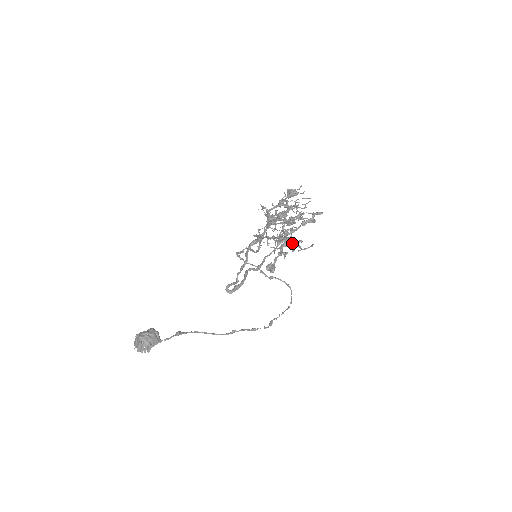
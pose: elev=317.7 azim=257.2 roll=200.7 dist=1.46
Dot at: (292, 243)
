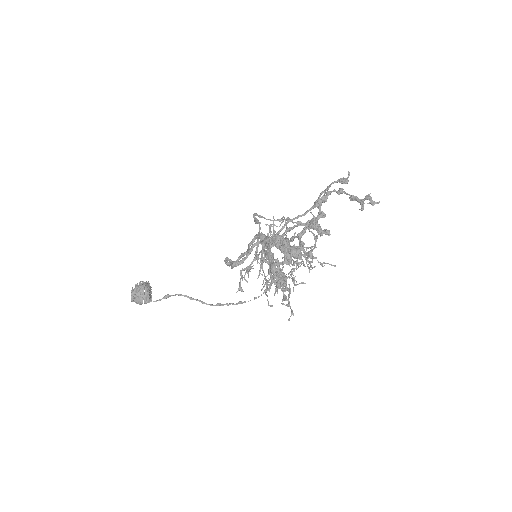
Dot at: (318, 230)
